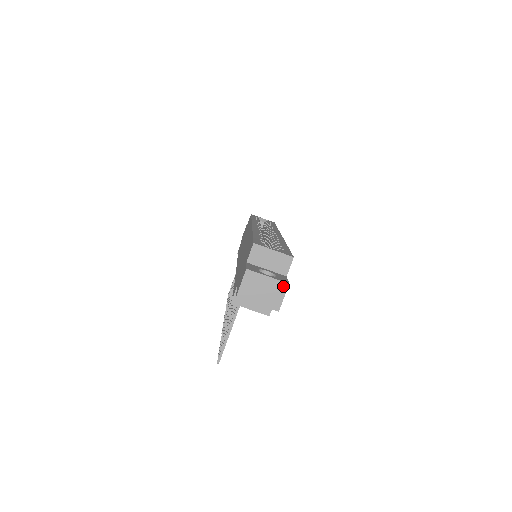
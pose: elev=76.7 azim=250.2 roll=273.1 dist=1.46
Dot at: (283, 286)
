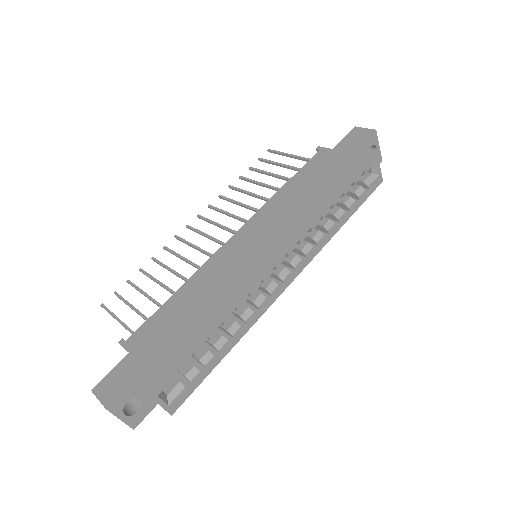
Dot at: (129, 425)
